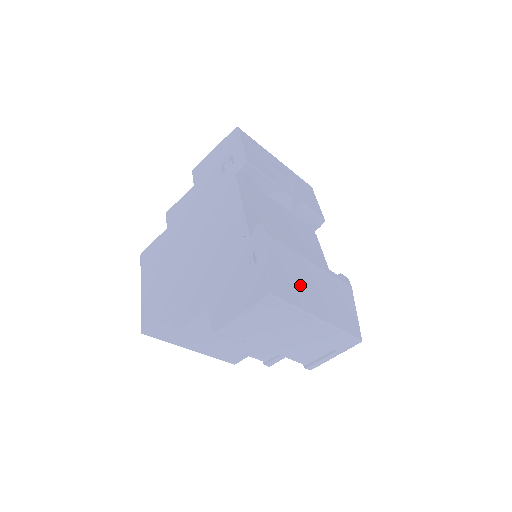
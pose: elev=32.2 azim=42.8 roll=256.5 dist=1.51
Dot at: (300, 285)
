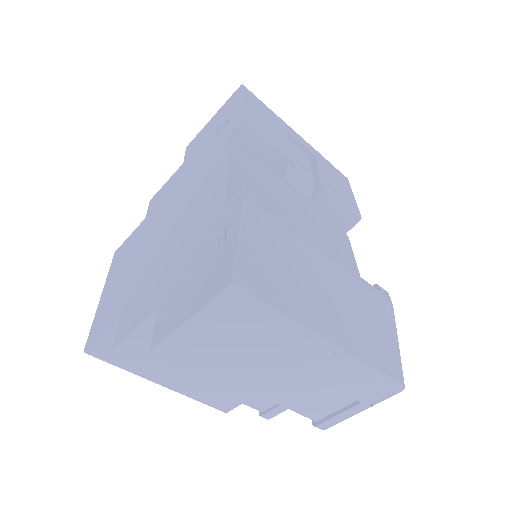
Dot at: (298, 283)
